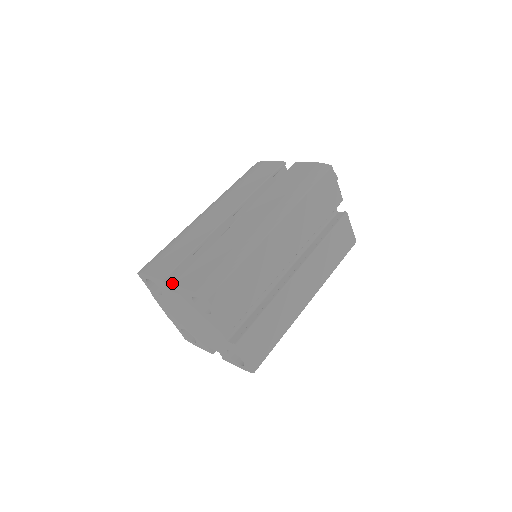
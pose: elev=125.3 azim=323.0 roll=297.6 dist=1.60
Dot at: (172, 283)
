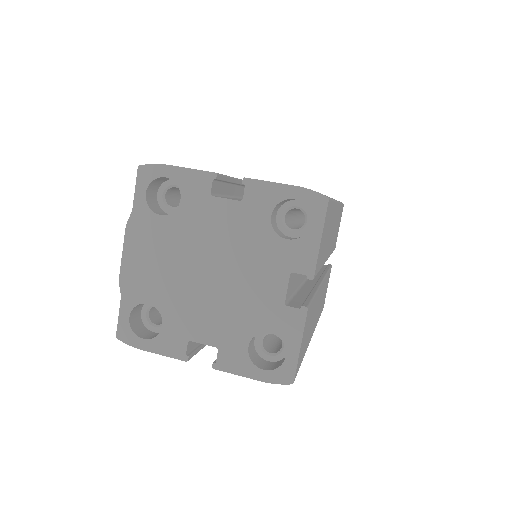
Dot at: (214, 192)
